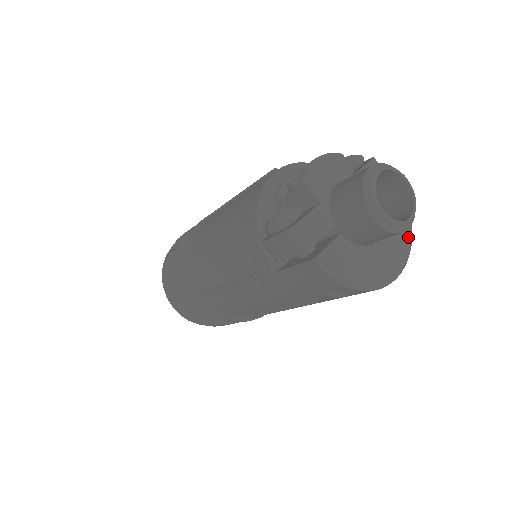
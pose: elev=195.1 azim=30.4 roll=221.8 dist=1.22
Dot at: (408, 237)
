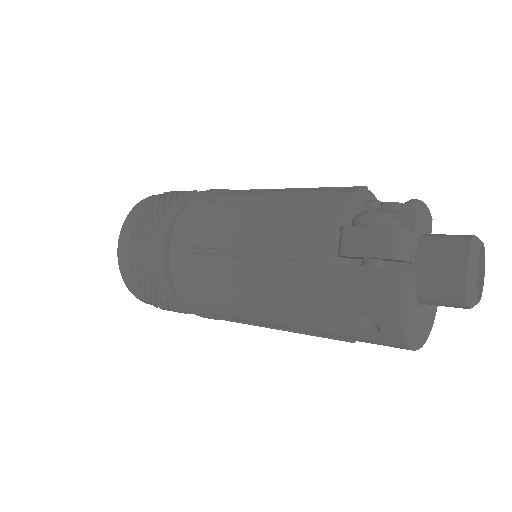
Dot at: (431, 326)
